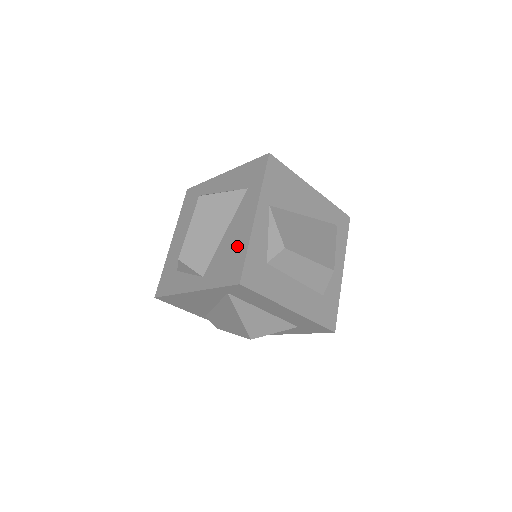
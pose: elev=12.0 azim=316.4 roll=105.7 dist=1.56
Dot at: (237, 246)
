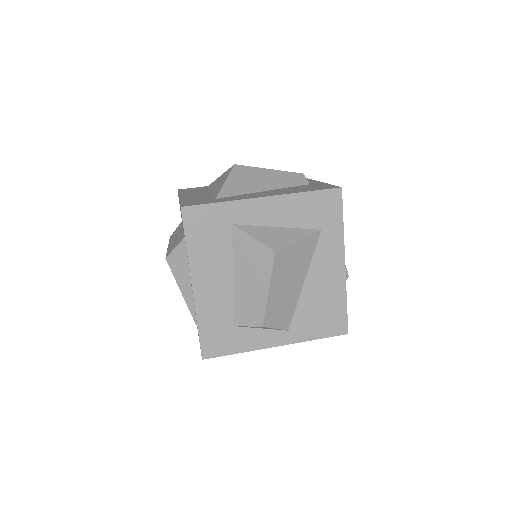
Dot at: (331, 298)
